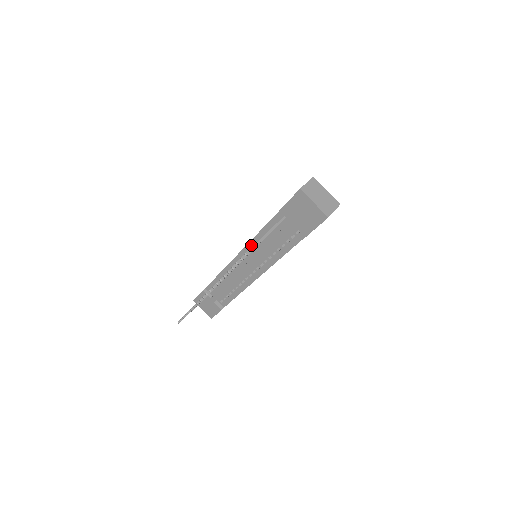
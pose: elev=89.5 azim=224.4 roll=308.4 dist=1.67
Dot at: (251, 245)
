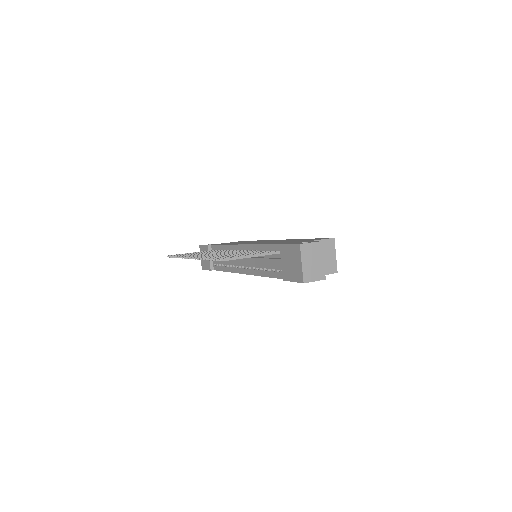
Dot at: (252, 247)
